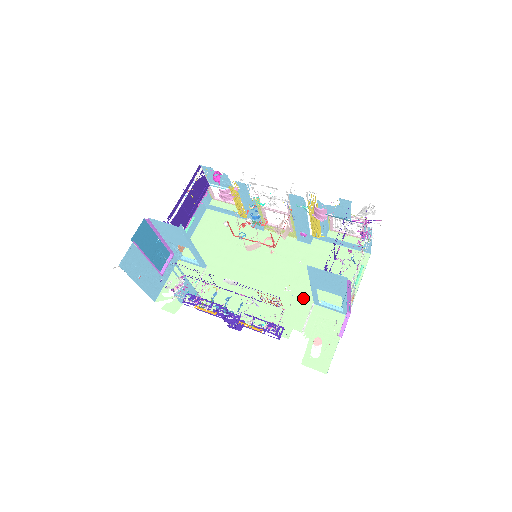
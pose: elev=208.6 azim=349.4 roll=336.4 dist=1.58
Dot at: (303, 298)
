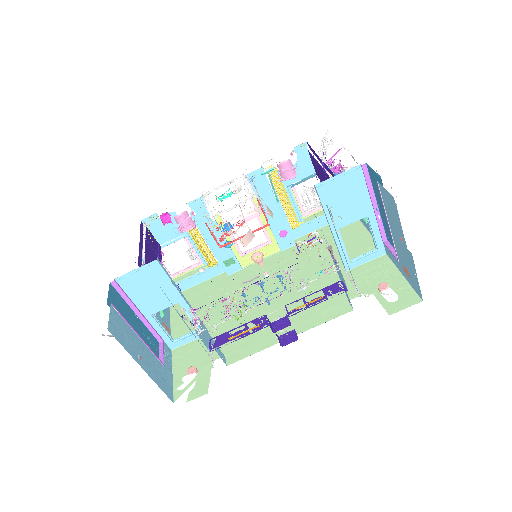
Dot at: (331, 276)
